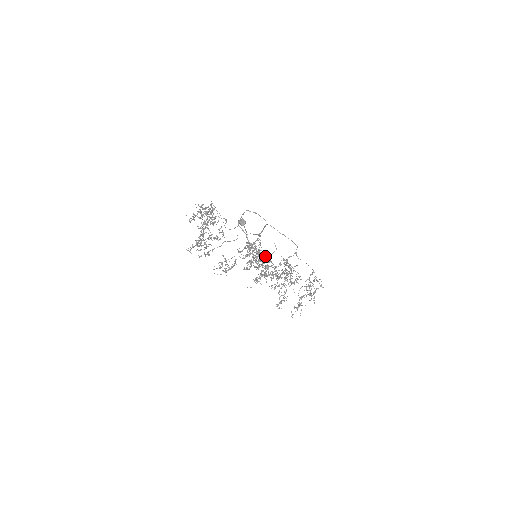
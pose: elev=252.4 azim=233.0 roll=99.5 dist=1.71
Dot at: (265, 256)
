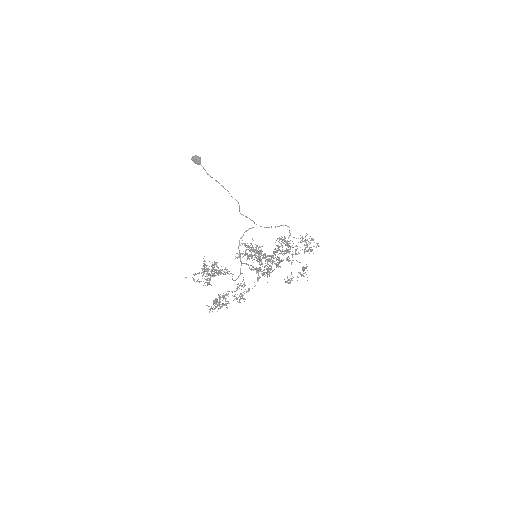
Dot at: (265, 254)
